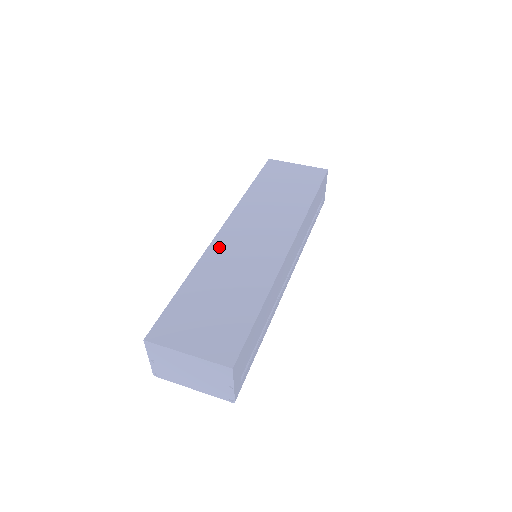
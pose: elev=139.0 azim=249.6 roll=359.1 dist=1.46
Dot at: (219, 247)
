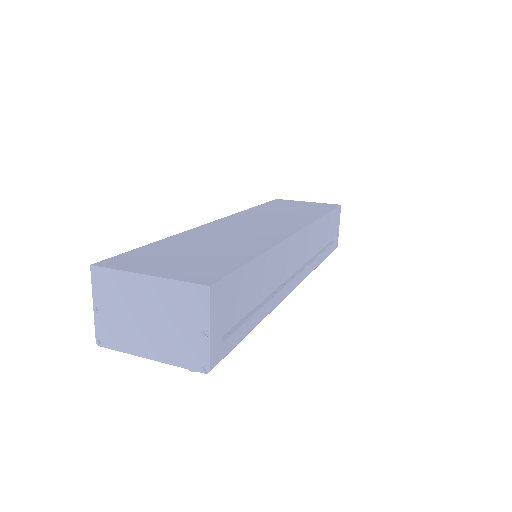
Dot at: (211, 227)
